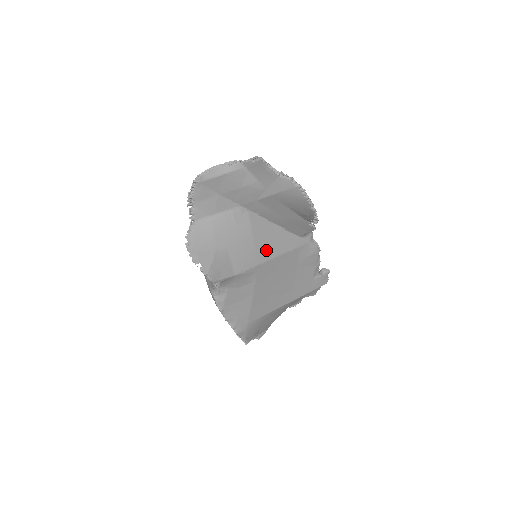
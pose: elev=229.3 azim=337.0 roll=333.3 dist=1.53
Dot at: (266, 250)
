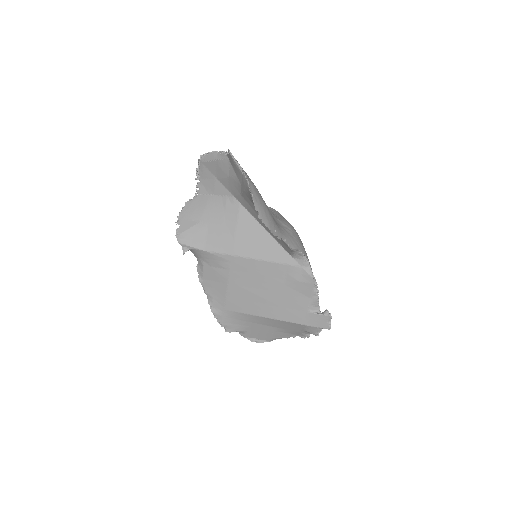
Dot at: (246, 247)
